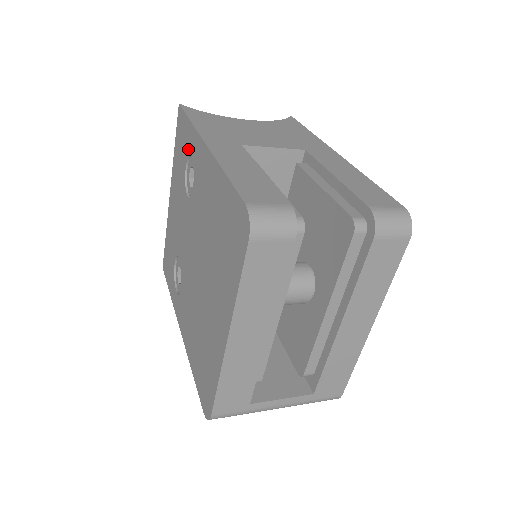
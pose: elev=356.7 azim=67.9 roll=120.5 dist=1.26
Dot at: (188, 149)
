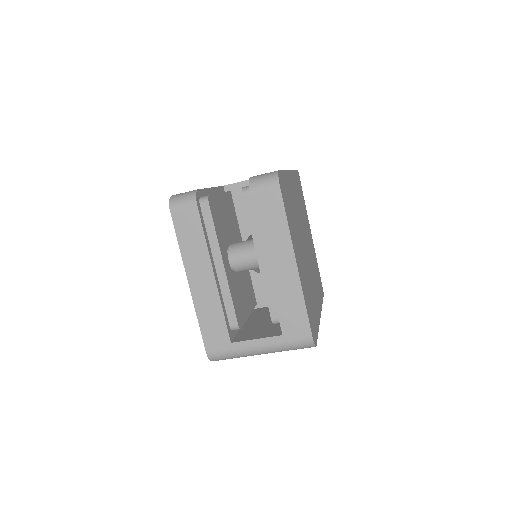
Dot at: occluded
